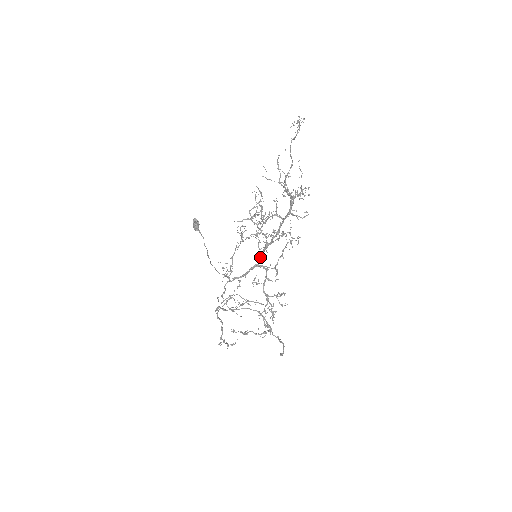
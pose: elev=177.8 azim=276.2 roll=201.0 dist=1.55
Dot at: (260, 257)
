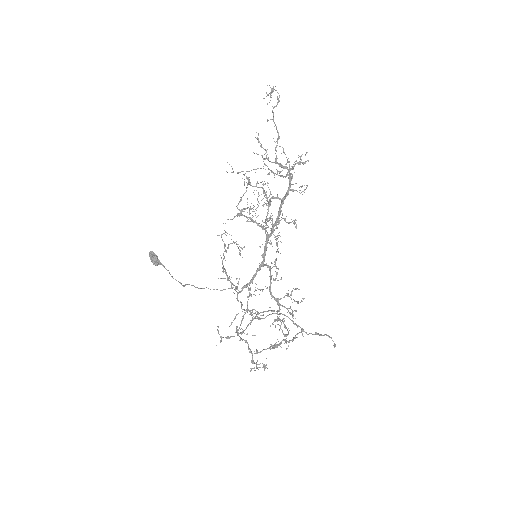
Dot at: (264, 254)
